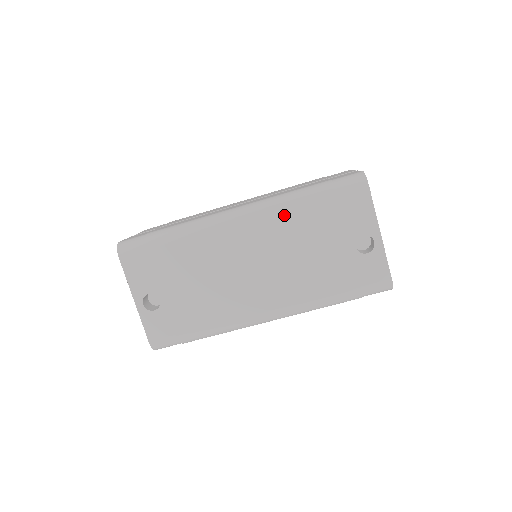
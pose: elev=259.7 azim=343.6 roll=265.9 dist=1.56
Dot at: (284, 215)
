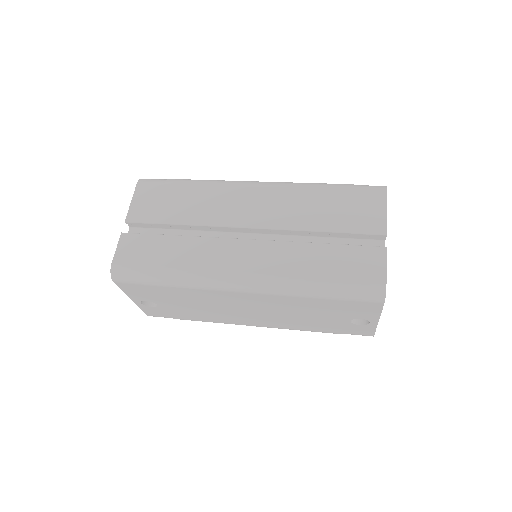
Dot at: (289, 298)
